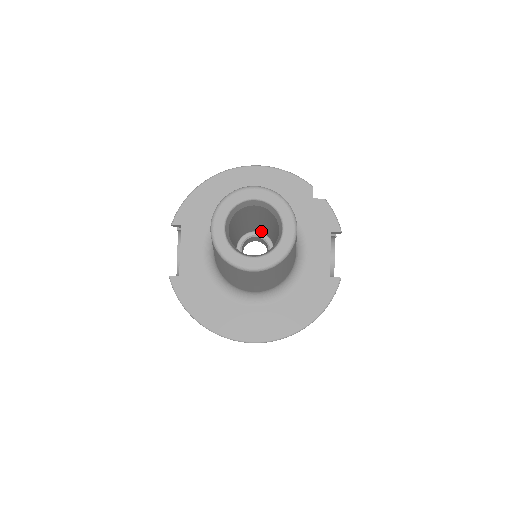
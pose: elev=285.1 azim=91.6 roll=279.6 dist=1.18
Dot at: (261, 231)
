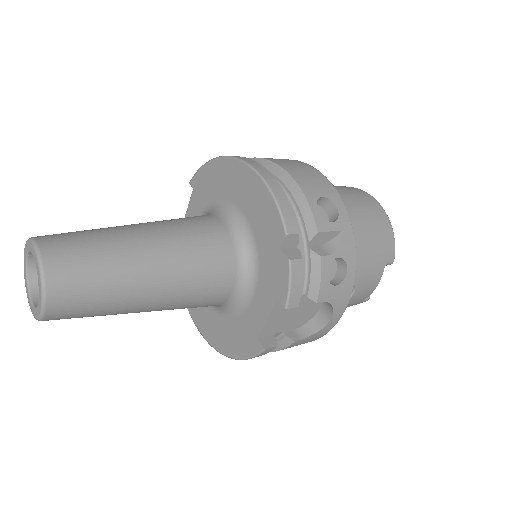
Dot at: occluded
